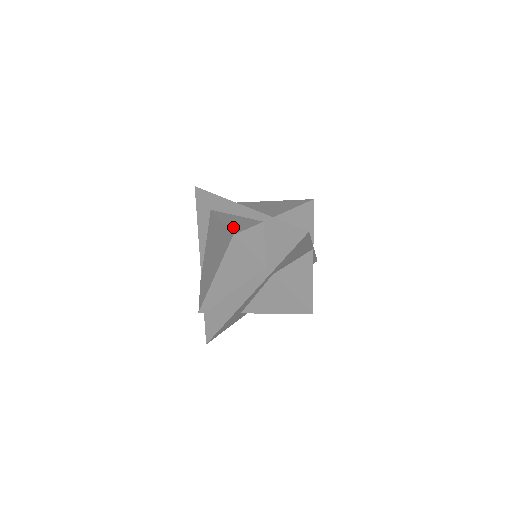
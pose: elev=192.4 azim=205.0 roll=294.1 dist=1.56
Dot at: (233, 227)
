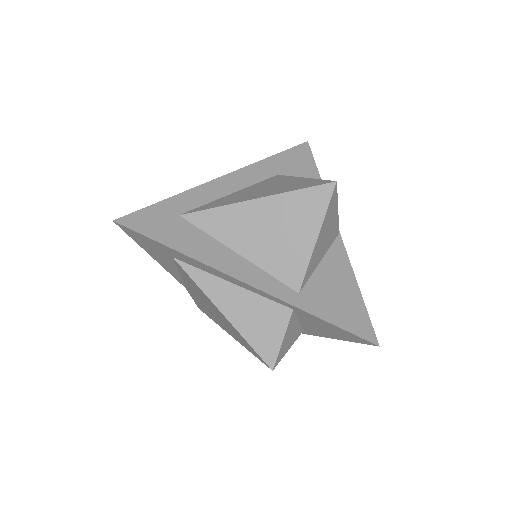
Dot at: (257, 341)
